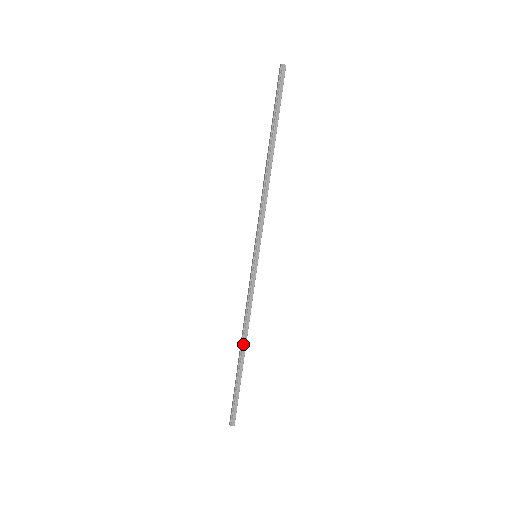
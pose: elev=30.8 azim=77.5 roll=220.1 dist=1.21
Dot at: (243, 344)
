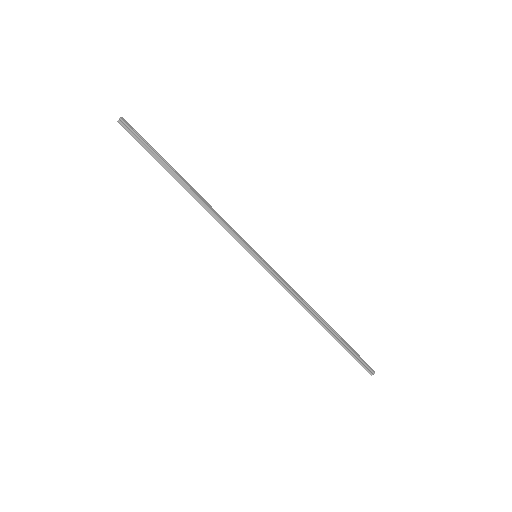
Dot at: (316, 318)
